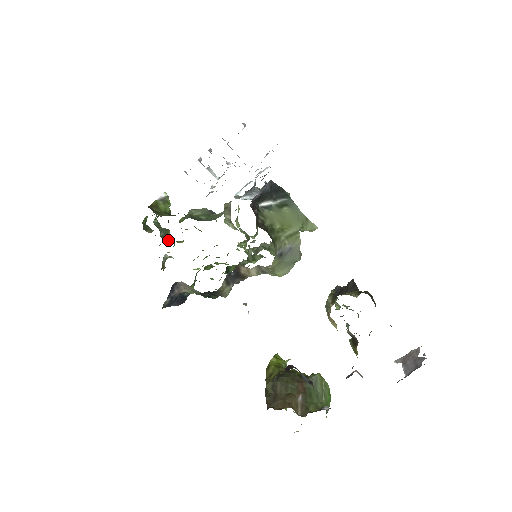
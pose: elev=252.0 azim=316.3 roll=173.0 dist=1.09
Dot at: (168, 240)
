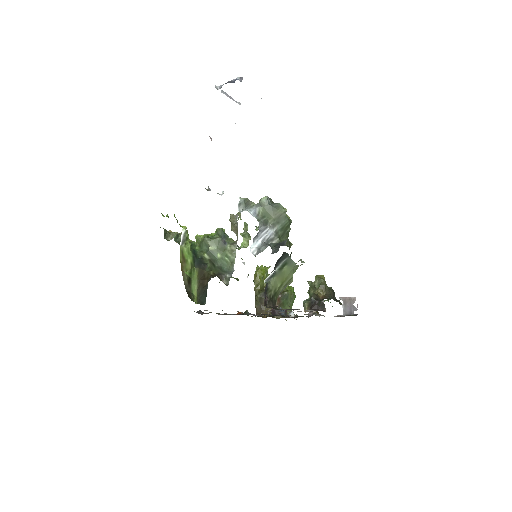
Dot at: occluded
